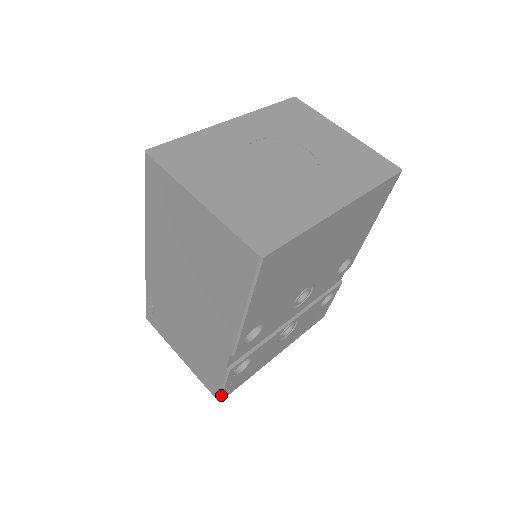
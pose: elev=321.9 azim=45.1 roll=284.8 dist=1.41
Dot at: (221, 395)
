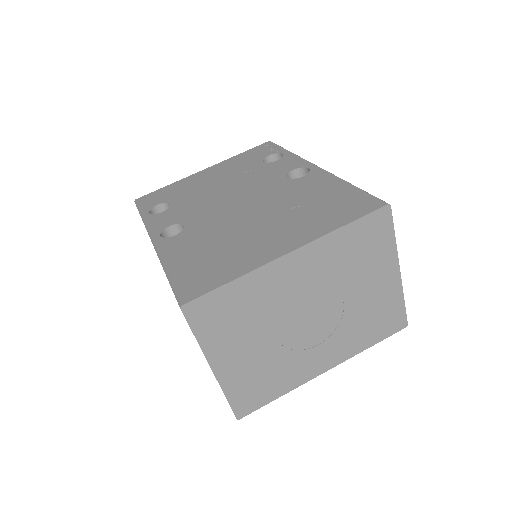
Dot at: occluded
